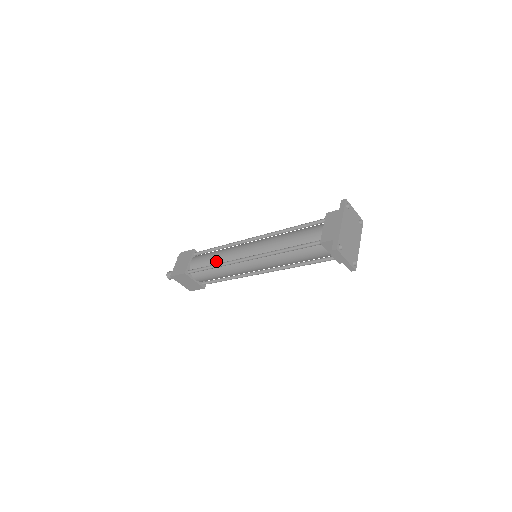
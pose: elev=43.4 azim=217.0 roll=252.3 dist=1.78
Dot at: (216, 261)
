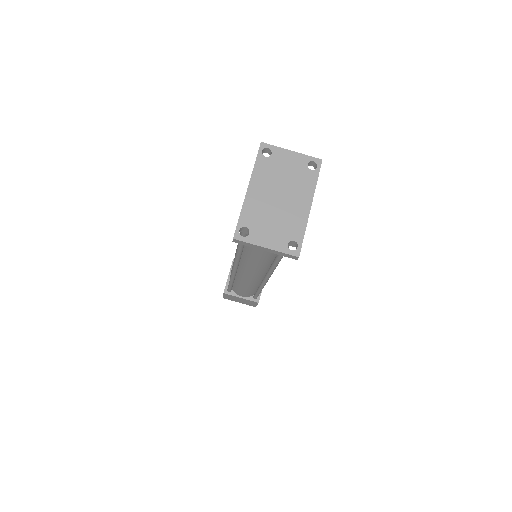
Dot at: occluded
